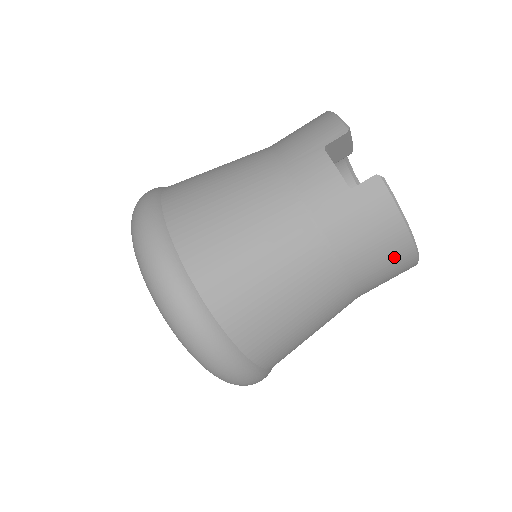
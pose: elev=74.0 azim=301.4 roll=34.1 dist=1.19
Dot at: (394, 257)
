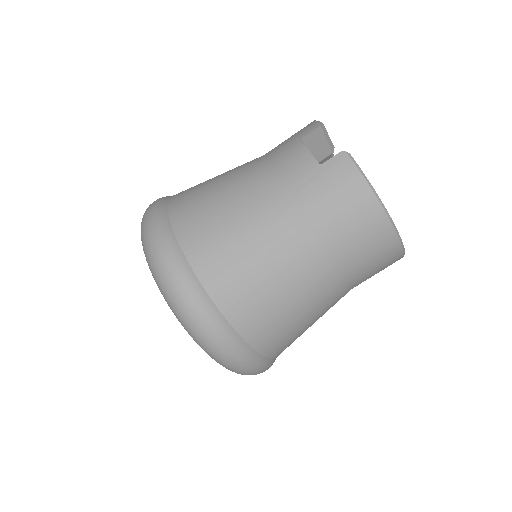
Dot at: (370, 229)
